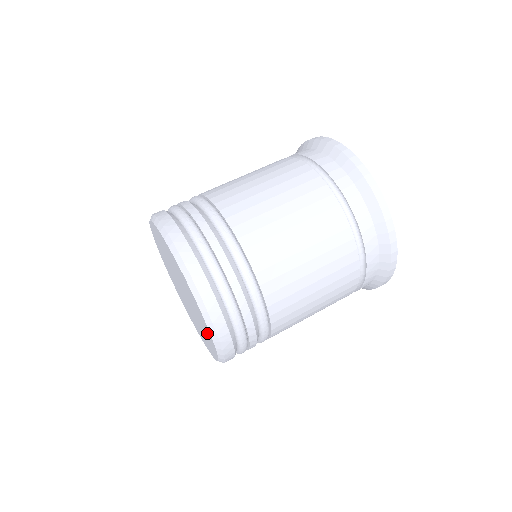
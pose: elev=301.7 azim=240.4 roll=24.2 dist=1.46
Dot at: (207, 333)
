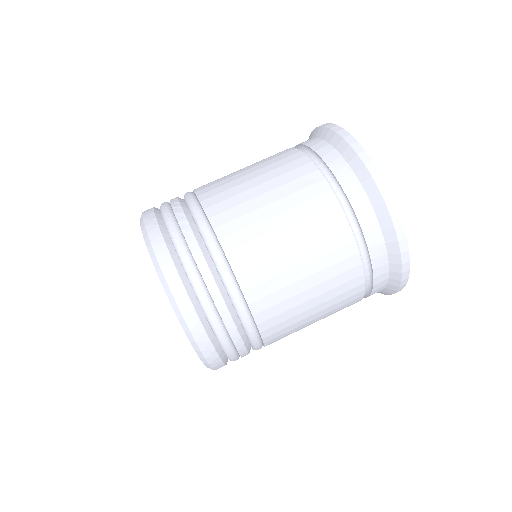
Dot at: occluded
